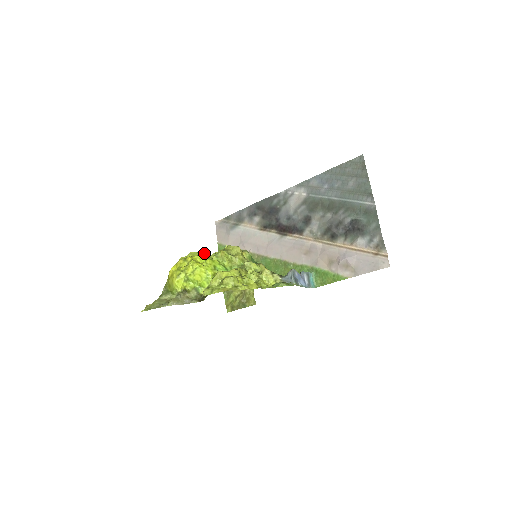
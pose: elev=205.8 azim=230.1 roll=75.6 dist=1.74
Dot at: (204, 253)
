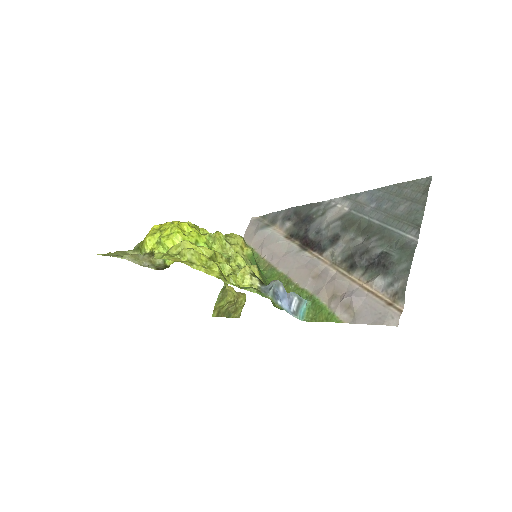
Dot at: (206, 231)
